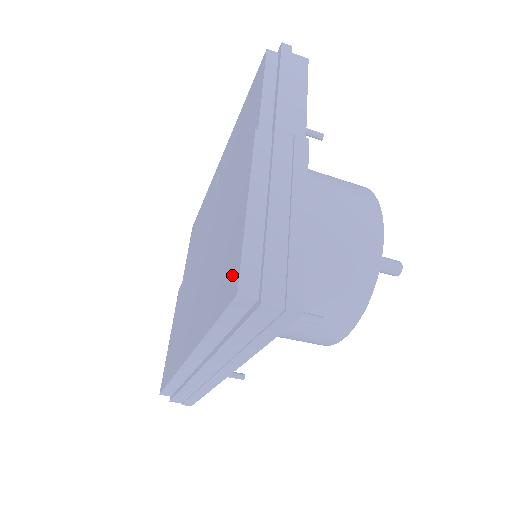
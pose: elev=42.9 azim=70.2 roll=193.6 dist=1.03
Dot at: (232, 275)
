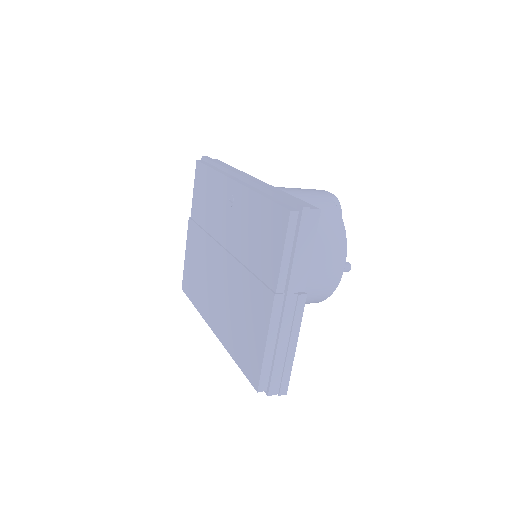
Dot at: (254, 370)
